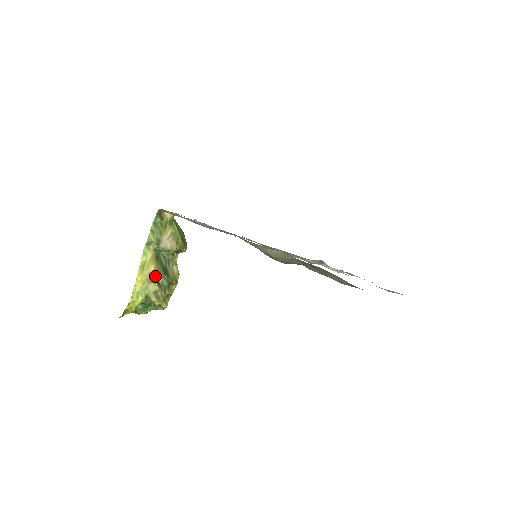
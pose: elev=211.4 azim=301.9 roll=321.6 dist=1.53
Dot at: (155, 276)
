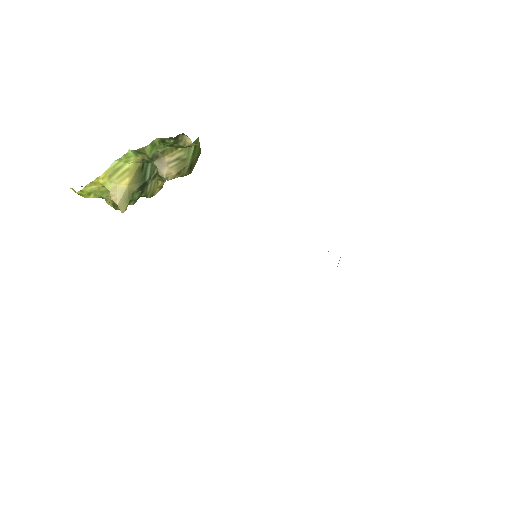
Dot at: (120, 202)
